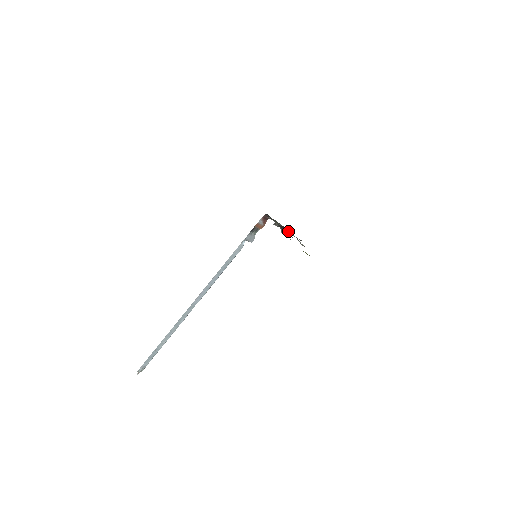
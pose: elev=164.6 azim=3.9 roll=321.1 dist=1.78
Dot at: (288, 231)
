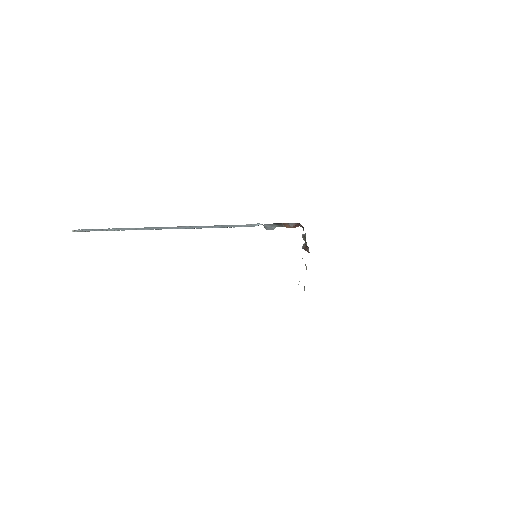
Dot at: (309, 252)
